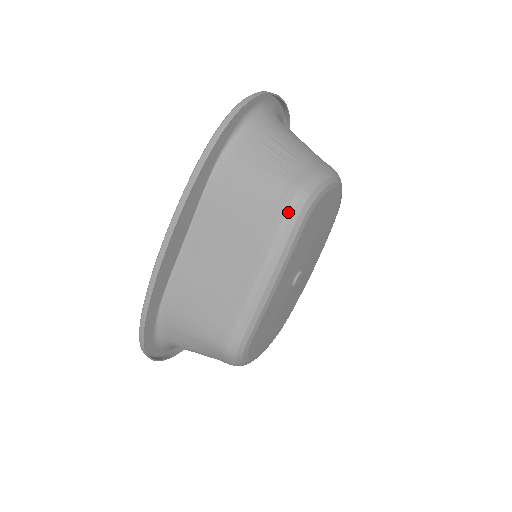
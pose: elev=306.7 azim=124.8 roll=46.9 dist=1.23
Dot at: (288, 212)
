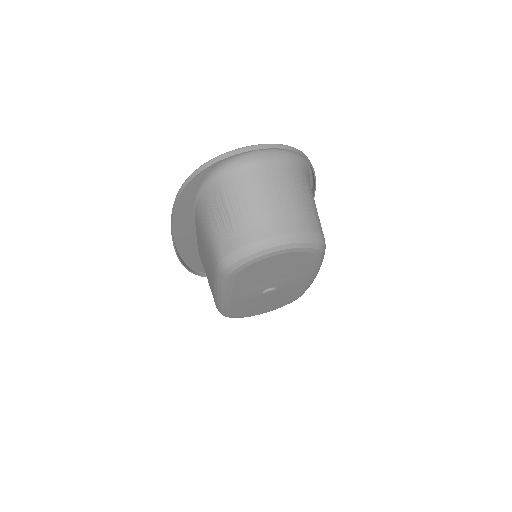
Dot at: (216, 270)
